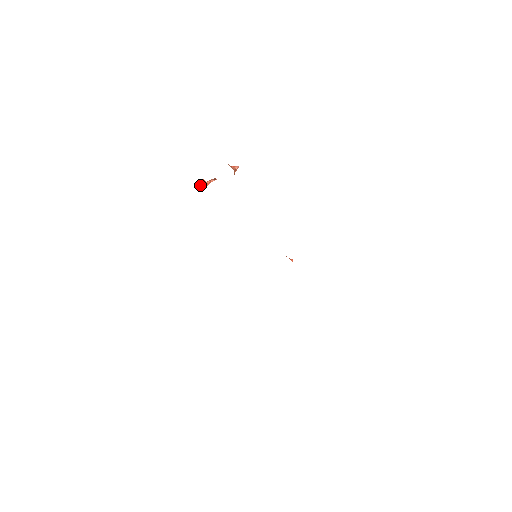
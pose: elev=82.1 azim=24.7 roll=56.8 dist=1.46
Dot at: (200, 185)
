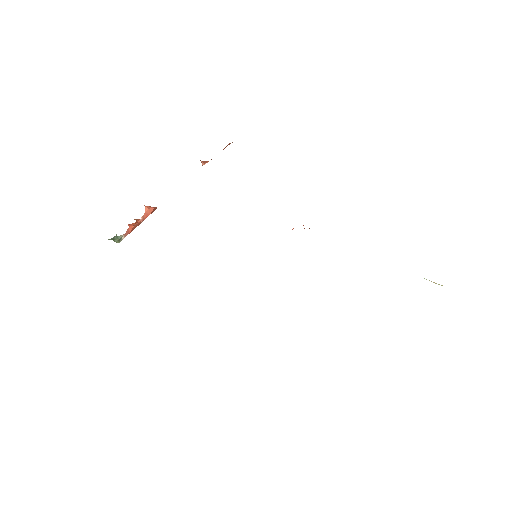
Dot at: occluded
